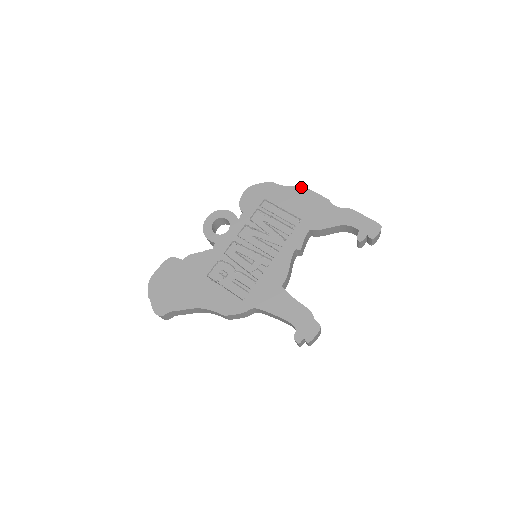
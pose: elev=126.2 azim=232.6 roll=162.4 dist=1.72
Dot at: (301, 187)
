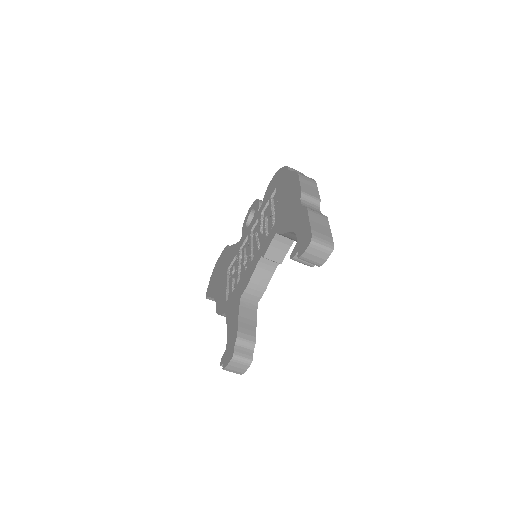
Dot at: (296, 173)
